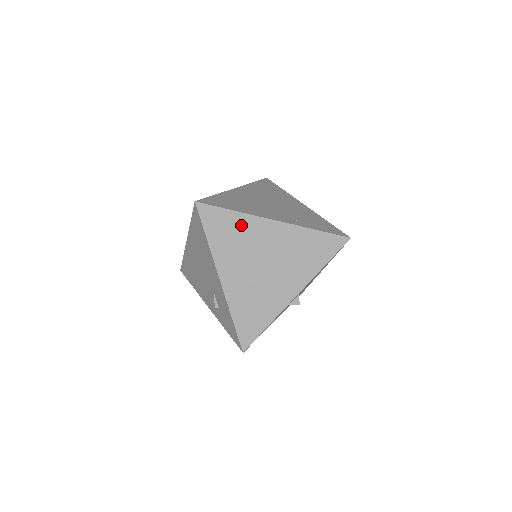
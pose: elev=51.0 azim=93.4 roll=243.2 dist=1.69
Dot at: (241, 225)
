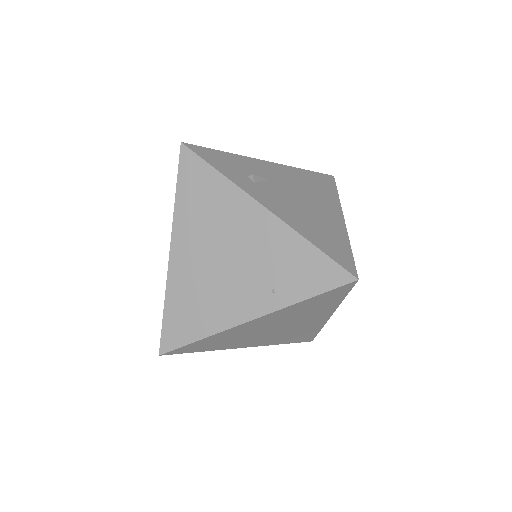
Dot at: (221, 337)
